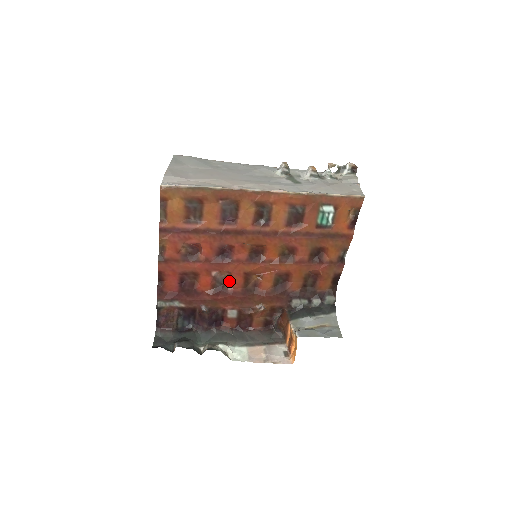
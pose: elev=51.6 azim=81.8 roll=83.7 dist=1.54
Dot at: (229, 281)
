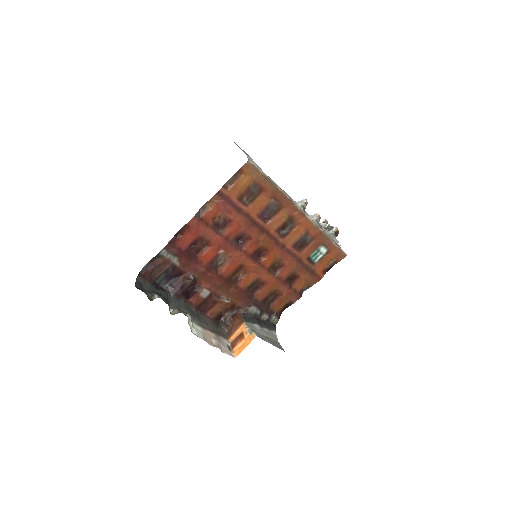
Dot at: (224, 264)
